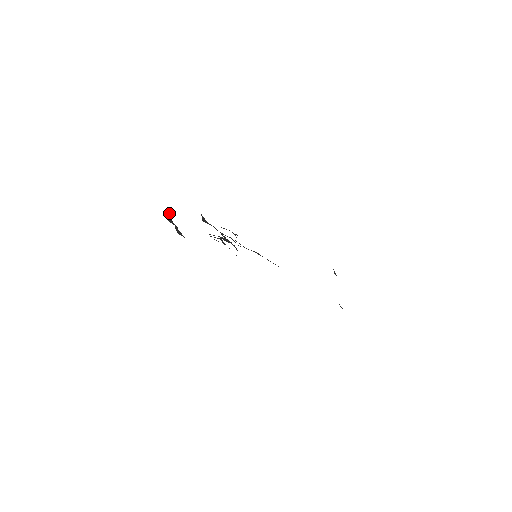
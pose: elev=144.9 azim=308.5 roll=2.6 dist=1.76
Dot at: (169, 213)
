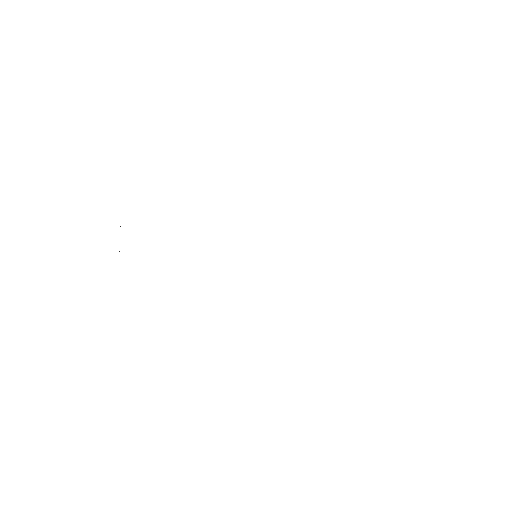
Dot at: occluded
